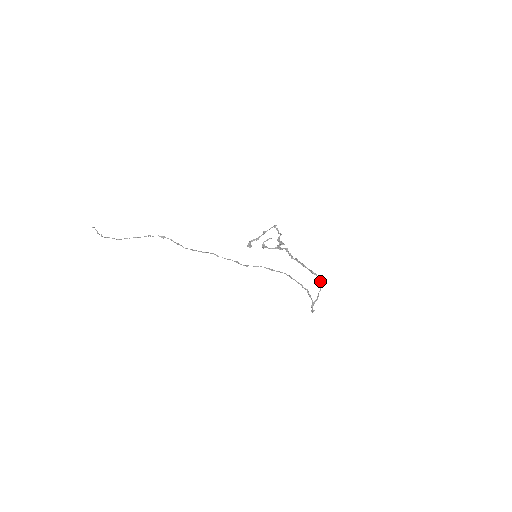
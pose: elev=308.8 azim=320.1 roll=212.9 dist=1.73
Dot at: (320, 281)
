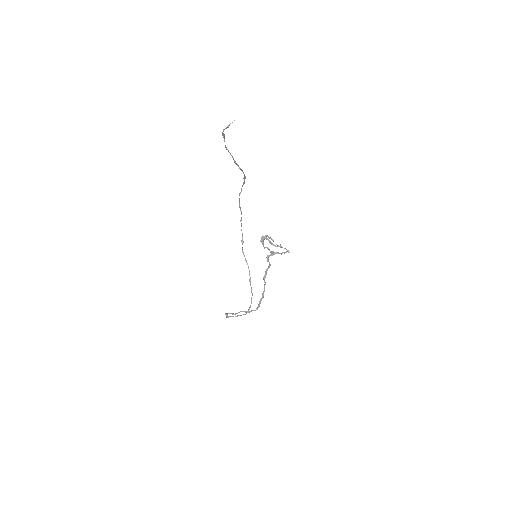
Dot at: occluded
